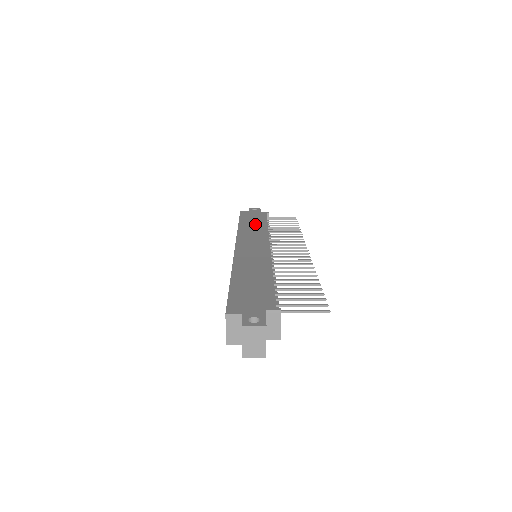
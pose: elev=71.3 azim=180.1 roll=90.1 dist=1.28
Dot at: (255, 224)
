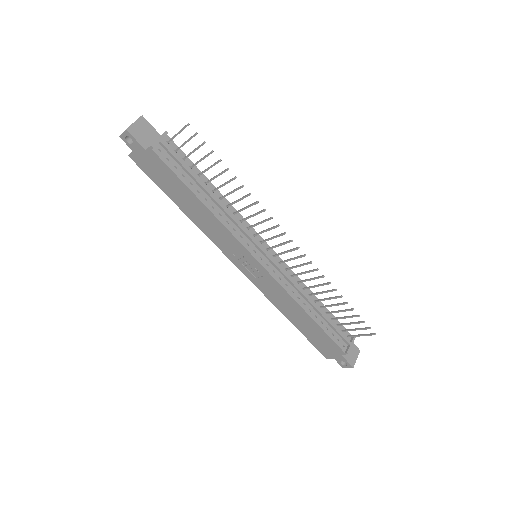
Dot at: occluded
